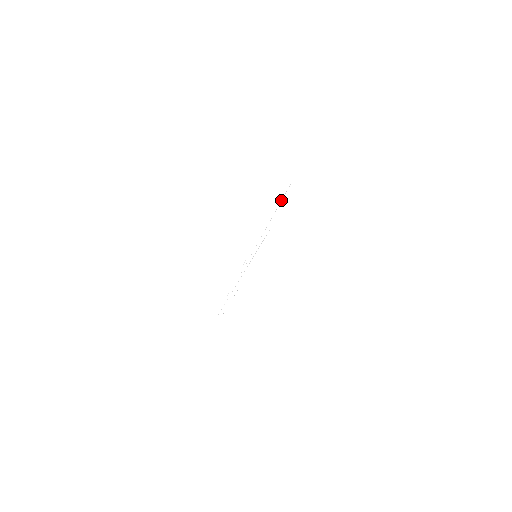
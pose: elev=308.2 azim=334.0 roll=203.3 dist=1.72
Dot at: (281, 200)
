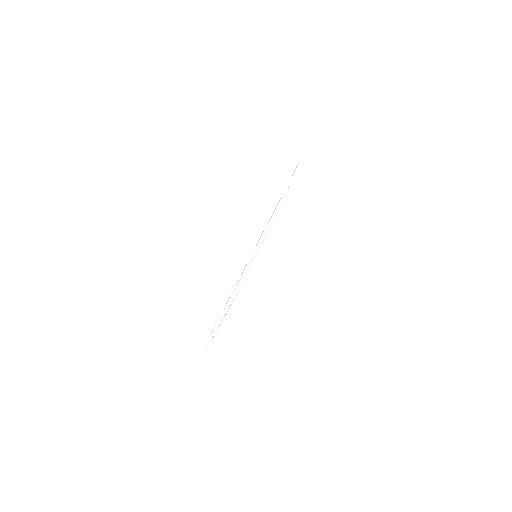
Dot at: occluded
